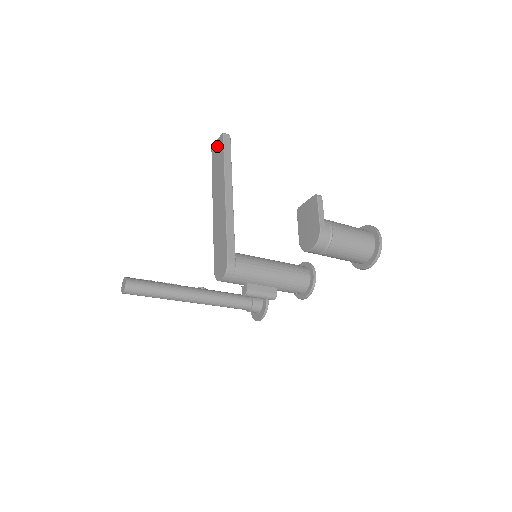
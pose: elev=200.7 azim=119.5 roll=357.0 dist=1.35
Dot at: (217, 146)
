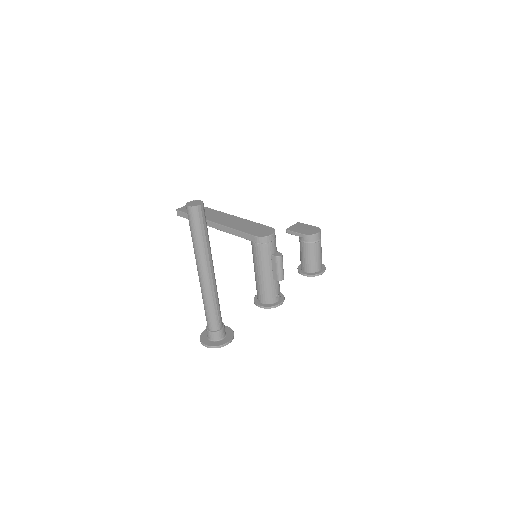
Dot at: occluded
